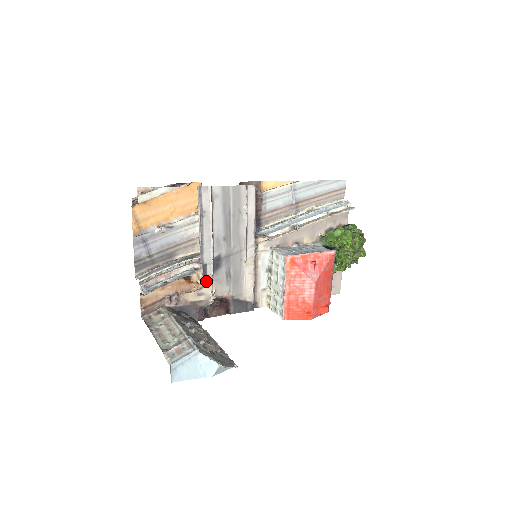
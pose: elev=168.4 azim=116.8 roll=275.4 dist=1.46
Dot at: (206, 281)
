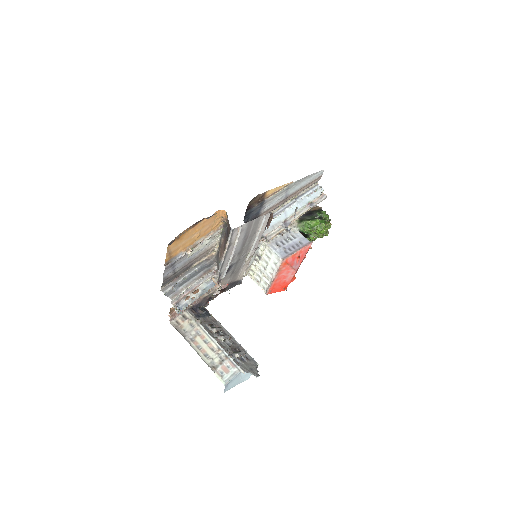
Dot at: (218, 283)
